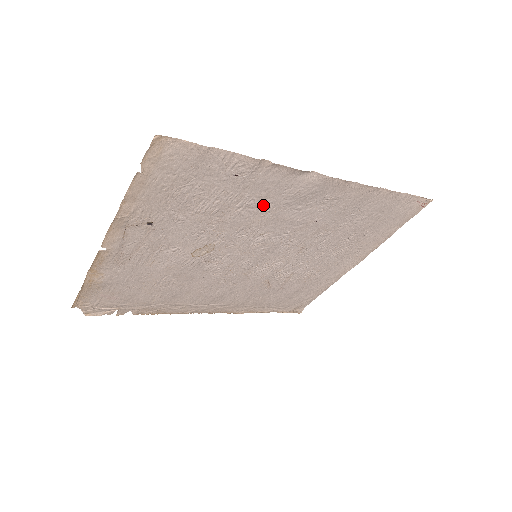
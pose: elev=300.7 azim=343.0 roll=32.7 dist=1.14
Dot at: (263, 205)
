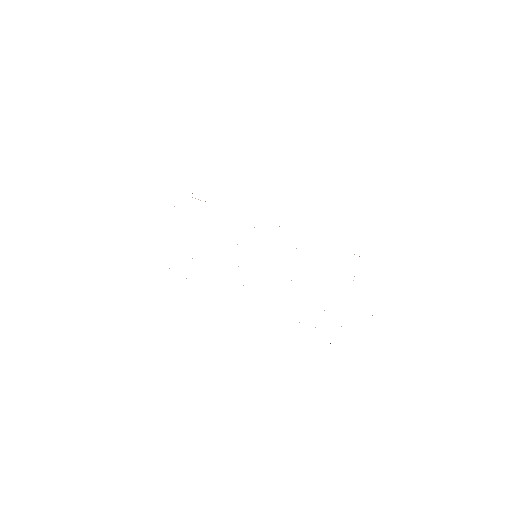
Dot at: occluded
